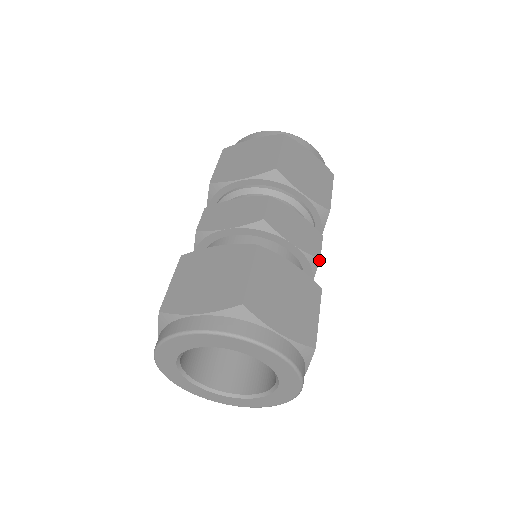
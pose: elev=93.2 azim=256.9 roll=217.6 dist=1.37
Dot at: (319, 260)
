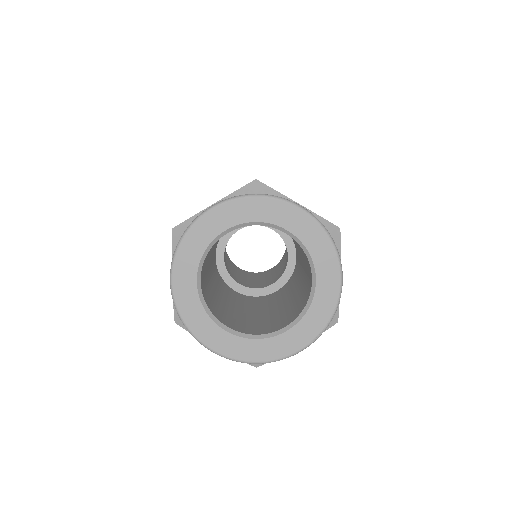
Dot at: occluded
